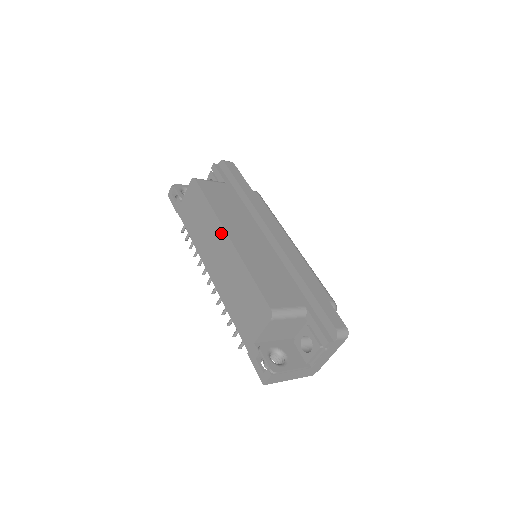
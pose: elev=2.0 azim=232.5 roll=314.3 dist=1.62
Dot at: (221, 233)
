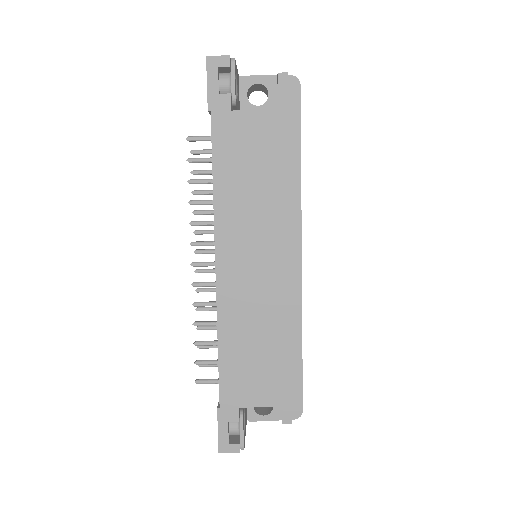
Dot at: (284, 248)
